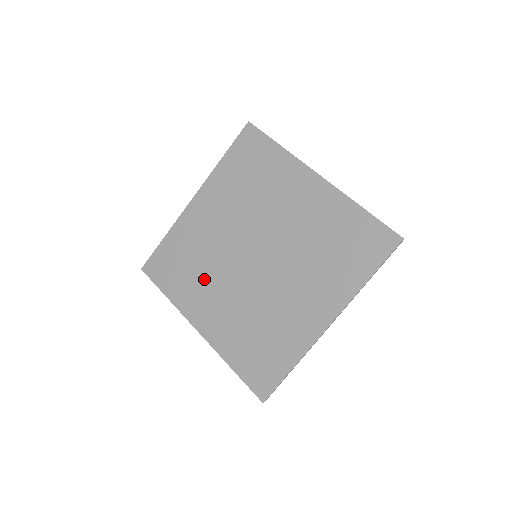
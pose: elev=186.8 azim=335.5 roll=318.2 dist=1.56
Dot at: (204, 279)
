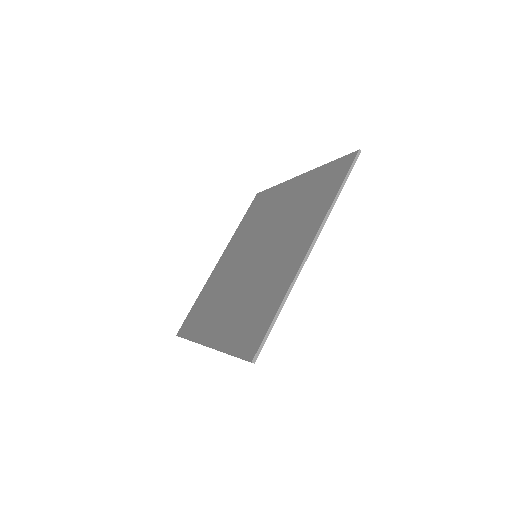
Dot at: (217, 303)
